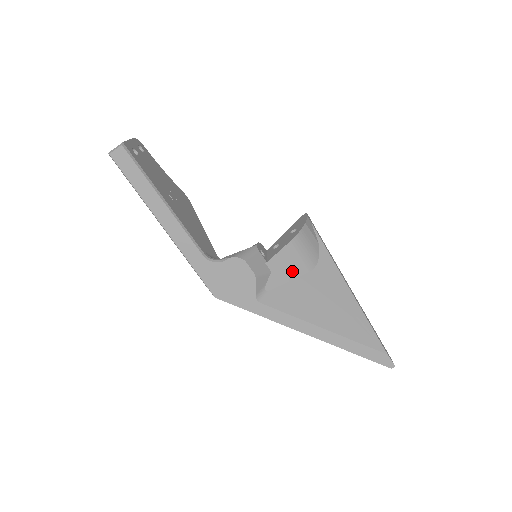
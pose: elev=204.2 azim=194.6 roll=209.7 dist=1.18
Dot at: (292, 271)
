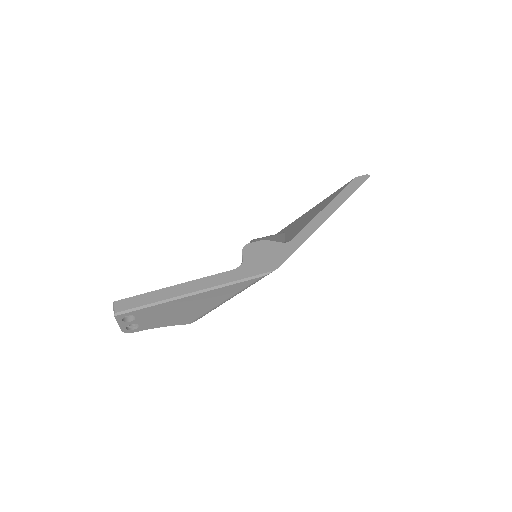
Dot at: (278, 237)
